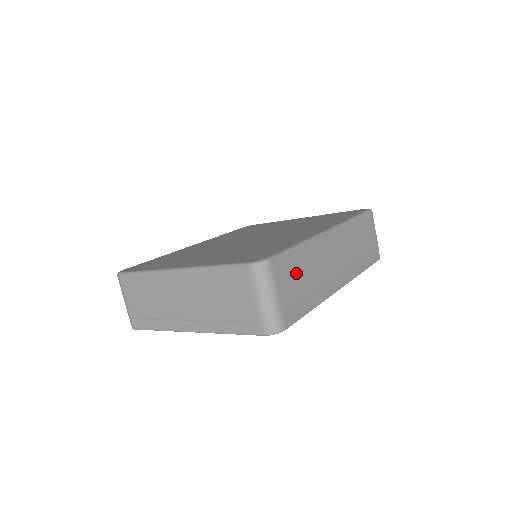
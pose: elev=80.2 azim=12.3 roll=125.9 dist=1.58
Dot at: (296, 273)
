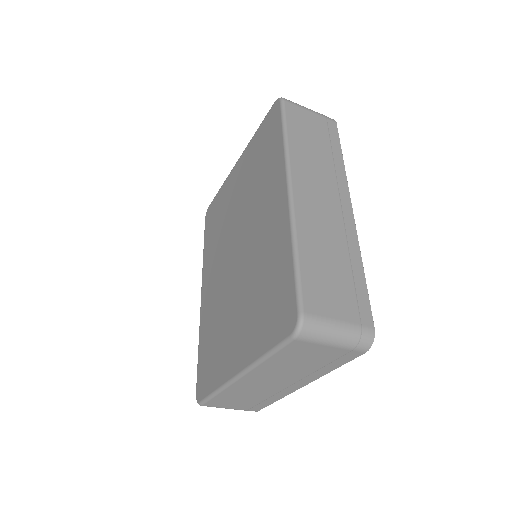
Dot at: (323, 277)
